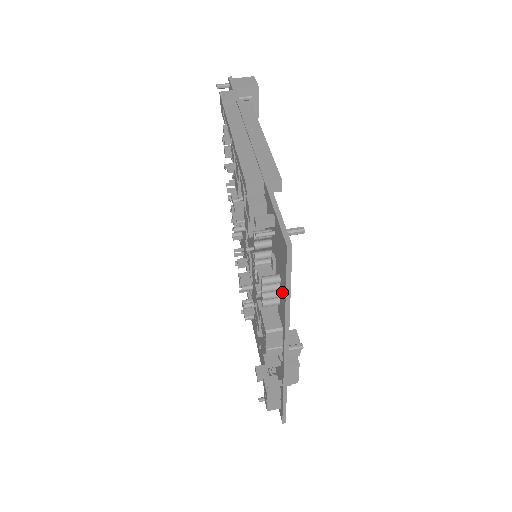
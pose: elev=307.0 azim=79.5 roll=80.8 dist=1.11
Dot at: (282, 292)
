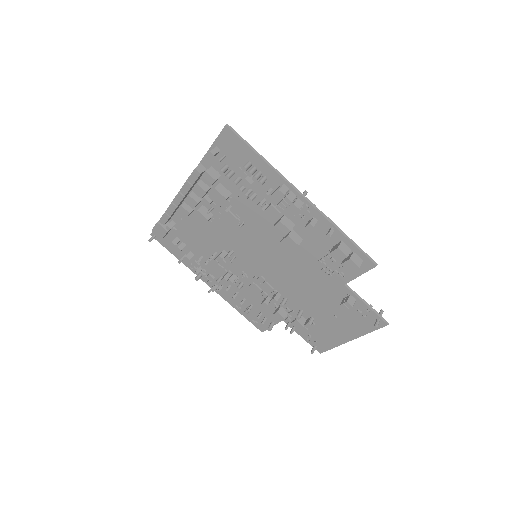
Dot at: (256, 162)
